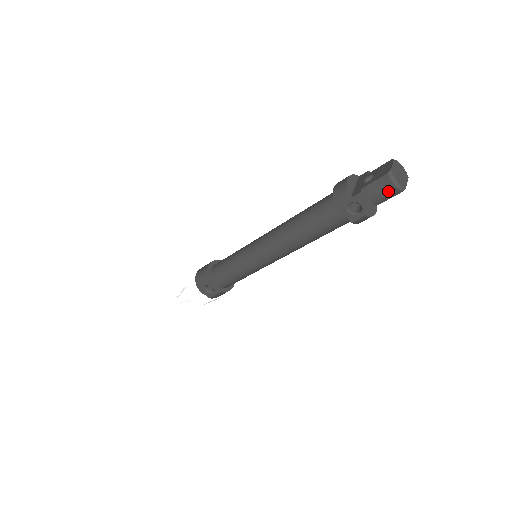
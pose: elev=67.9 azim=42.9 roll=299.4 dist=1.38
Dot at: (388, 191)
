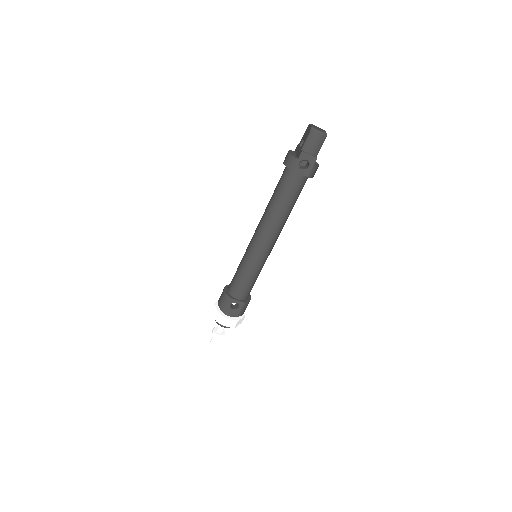
Dot at: (318, 140)
